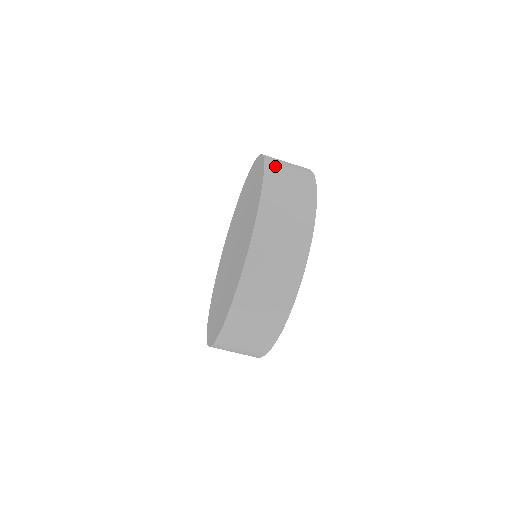
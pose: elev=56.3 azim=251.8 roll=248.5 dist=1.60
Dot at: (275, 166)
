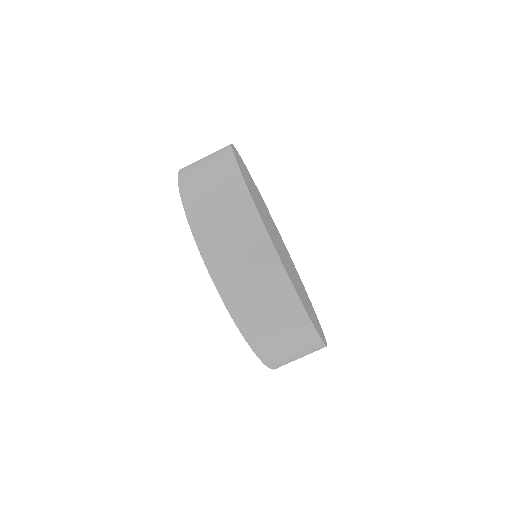
Dot at: occluded
